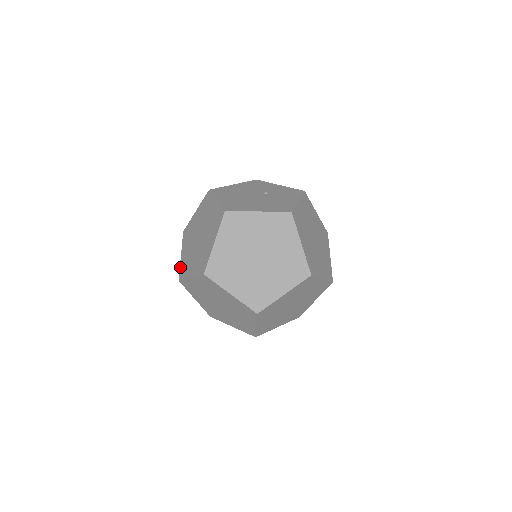
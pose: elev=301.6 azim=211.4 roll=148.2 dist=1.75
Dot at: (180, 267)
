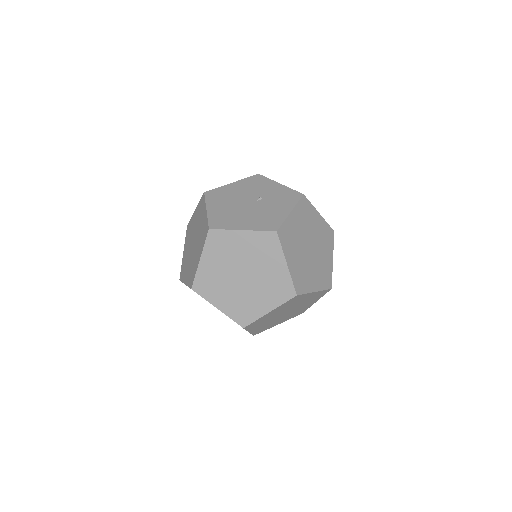
Dot at: (181, 266)
